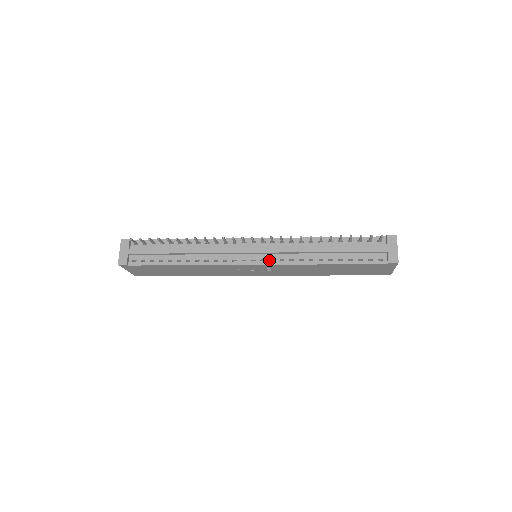
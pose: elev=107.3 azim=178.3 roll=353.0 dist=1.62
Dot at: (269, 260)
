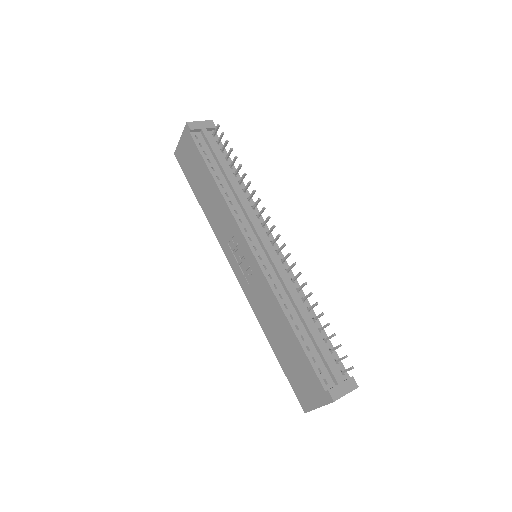
Dot at: (264, 264)
